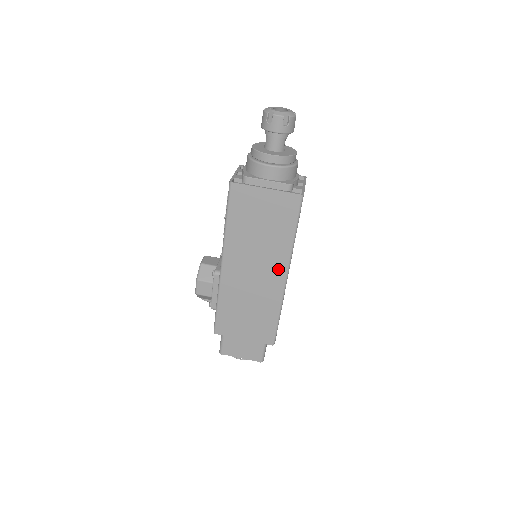
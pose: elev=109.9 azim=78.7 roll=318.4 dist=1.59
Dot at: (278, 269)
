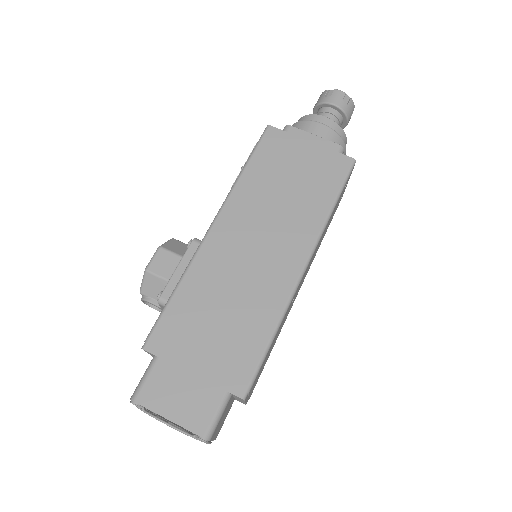
Dot at: (296, 250)
